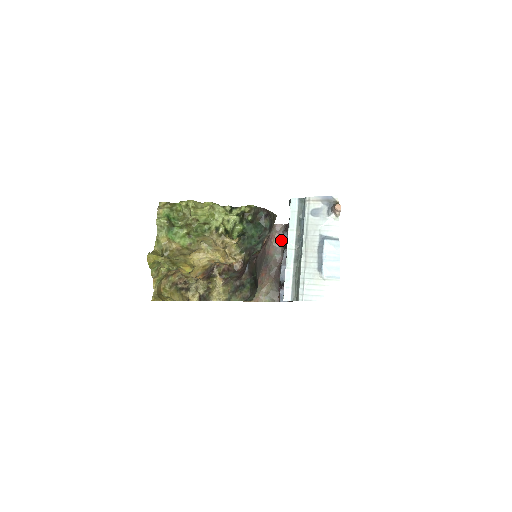
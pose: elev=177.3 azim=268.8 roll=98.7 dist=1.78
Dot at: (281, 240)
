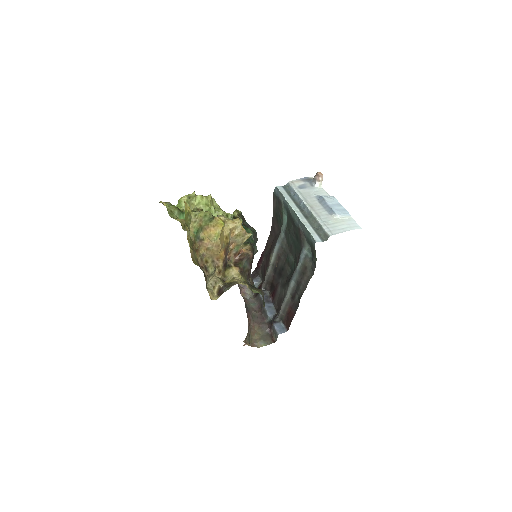
Dot at: (249, 293)
